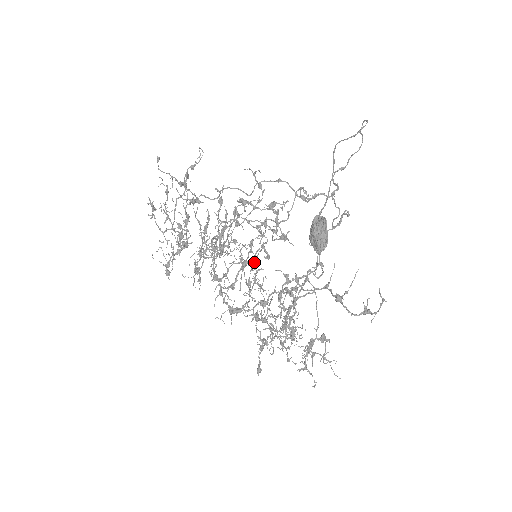
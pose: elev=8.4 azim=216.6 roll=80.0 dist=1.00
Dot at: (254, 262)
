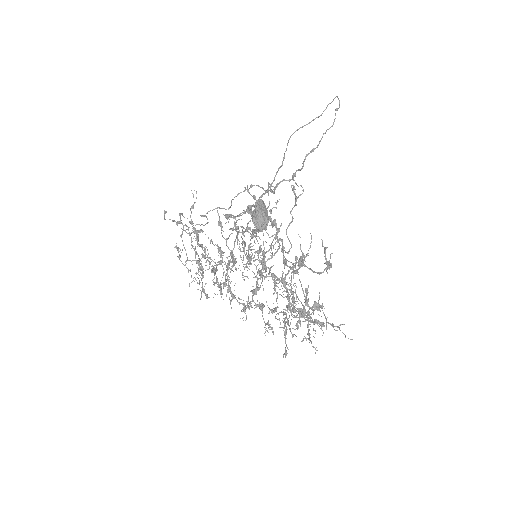
Dot at: occluded
